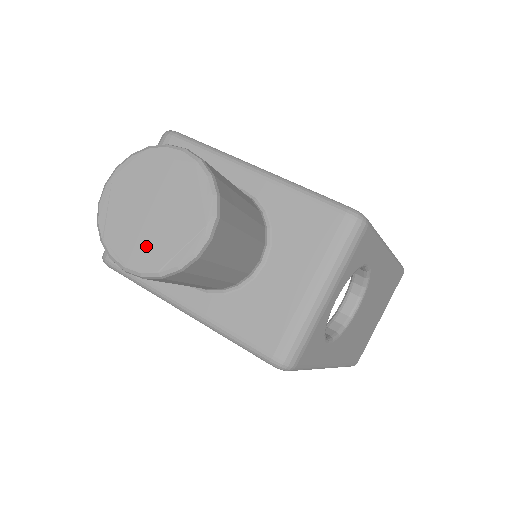
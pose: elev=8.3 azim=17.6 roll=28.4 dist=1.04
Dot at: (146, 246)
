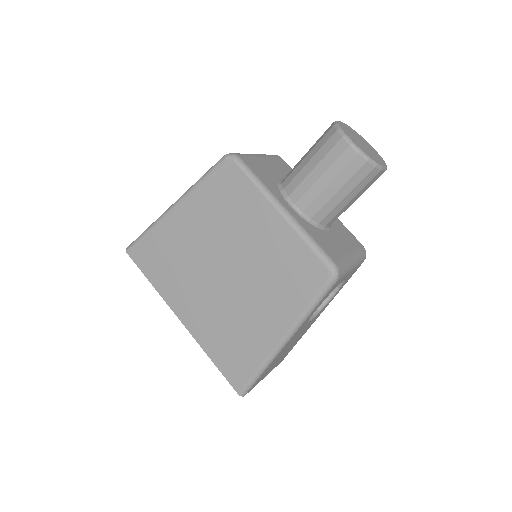
Dot at: (362, 147)
